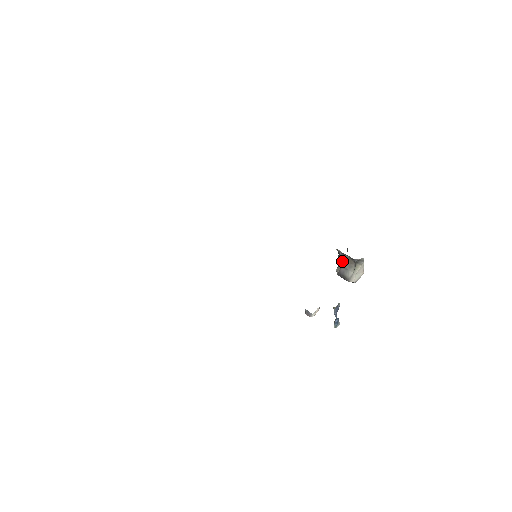
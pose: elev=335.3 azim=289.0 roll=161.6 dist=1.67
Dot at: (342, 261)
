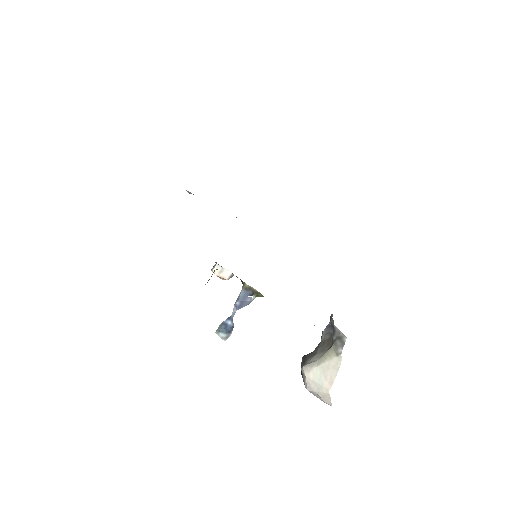
Dot at: (322, 339)
